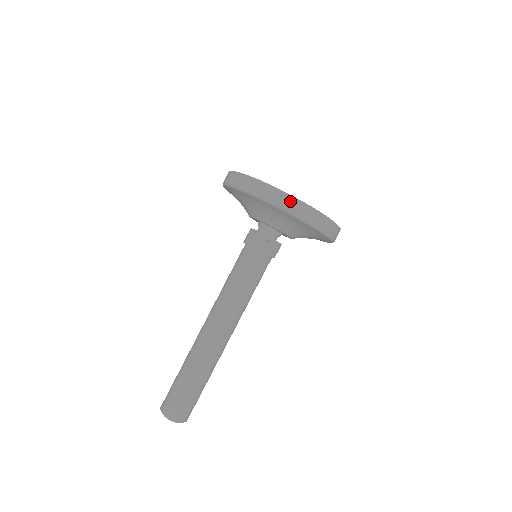
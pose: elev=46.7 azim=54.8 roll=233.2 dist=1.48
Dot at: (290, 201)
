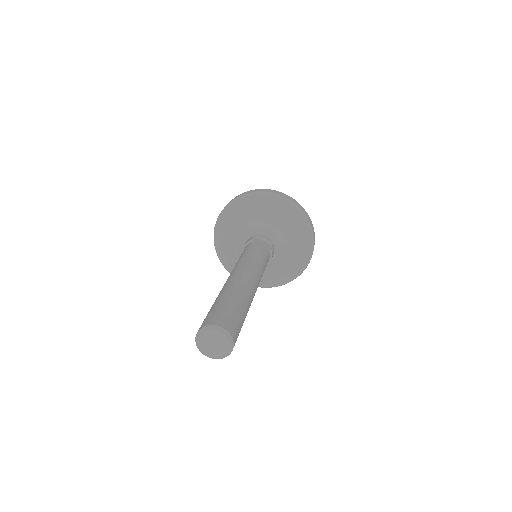
Dot at: (267, 190)
